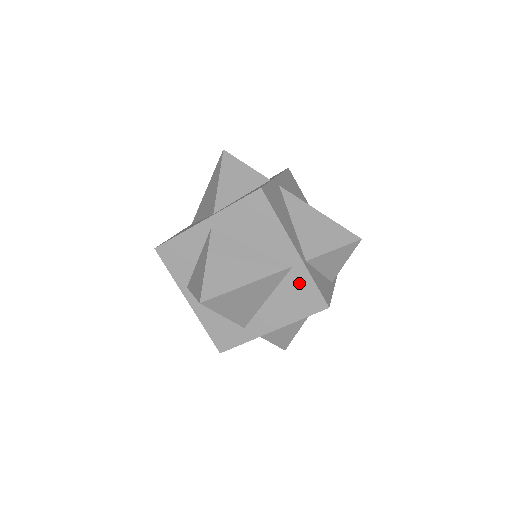
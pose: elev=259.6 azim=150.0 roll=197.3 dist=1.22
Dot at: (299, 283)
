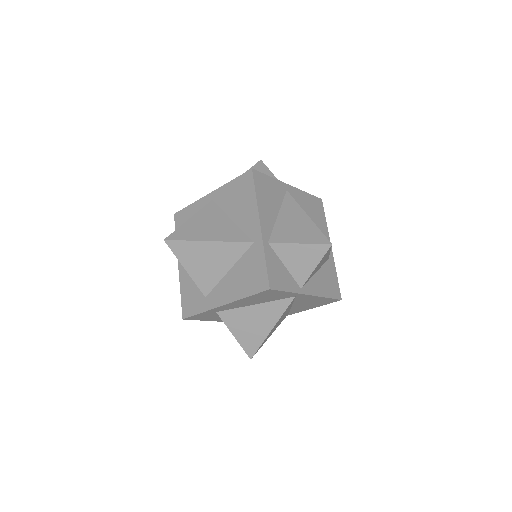
Dot at: (254, 259)
